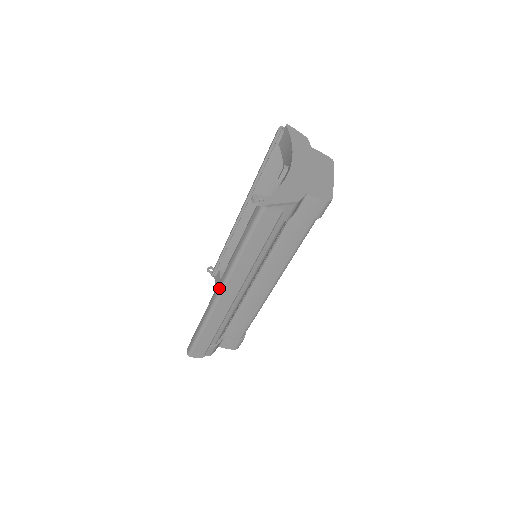
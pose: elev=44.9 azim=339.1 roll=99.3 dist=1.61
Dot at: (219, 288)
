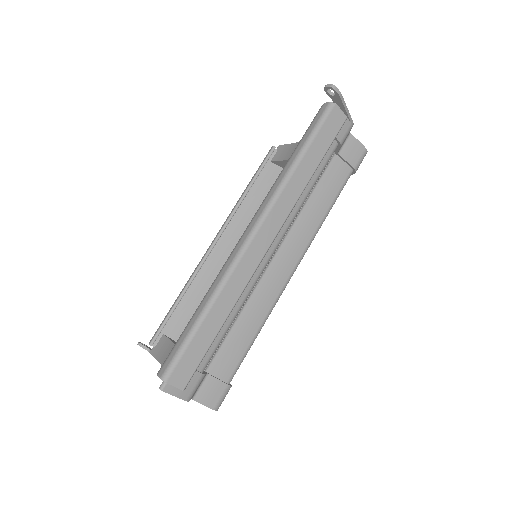
Dot at: (254, 223)
